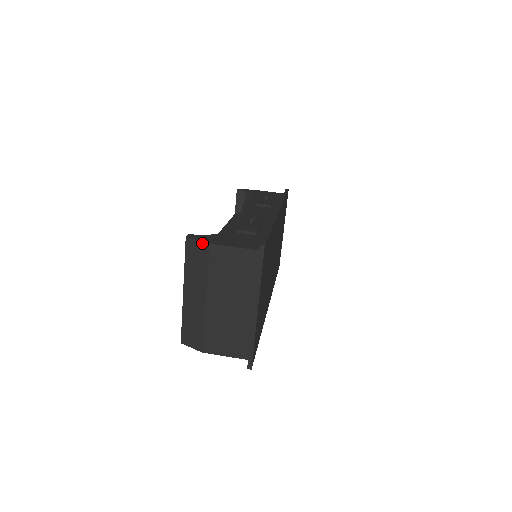
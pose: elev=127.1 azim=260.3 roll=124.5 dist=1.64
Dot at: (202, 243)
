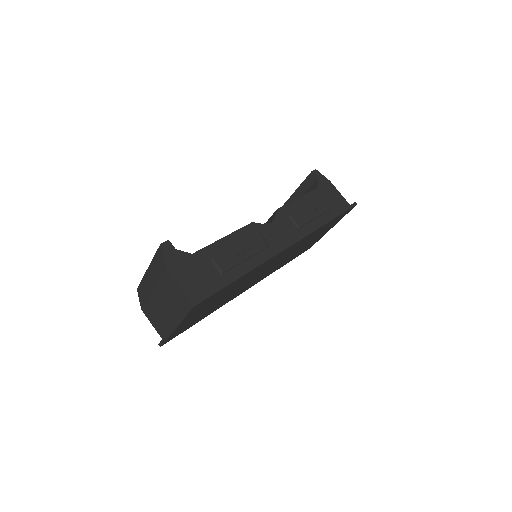
Dot at: (164, 261)
